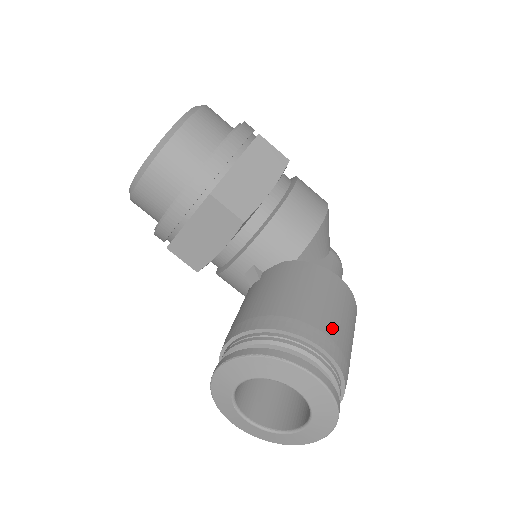
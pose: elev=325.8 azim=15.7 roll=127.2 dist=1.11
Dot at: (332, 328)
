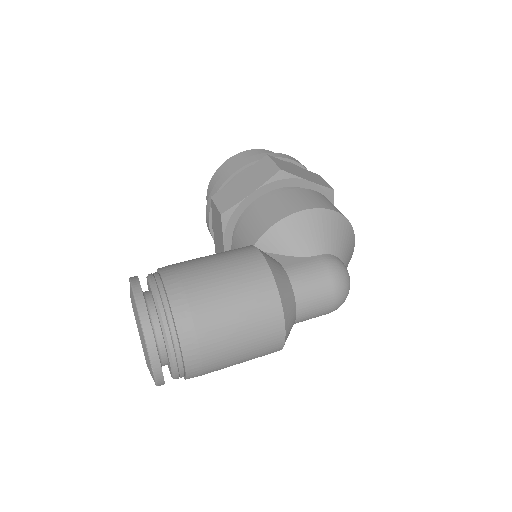
Dot at: (194, 276)
